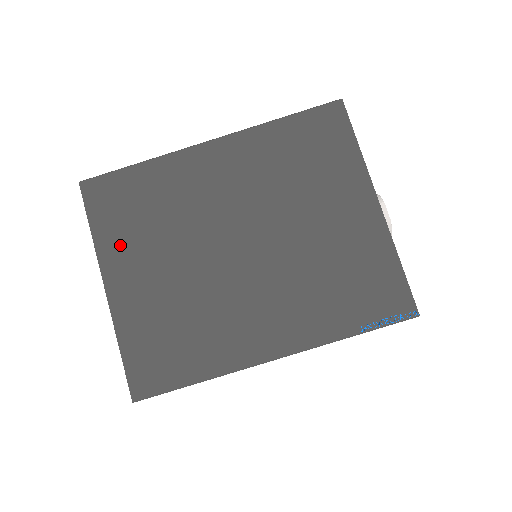
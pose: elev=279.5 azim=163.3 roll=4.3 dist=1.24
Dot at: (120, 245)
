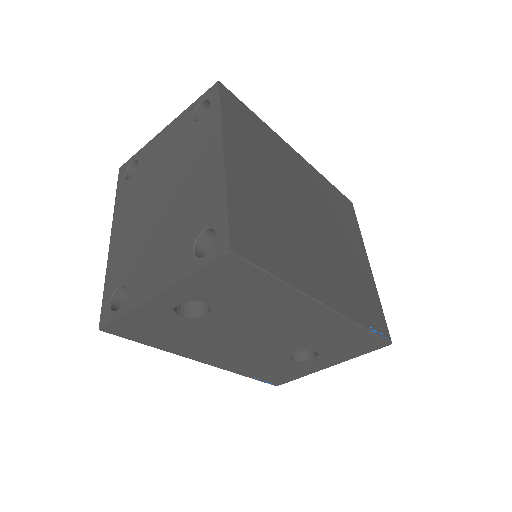
Dot at: (240, 141)
